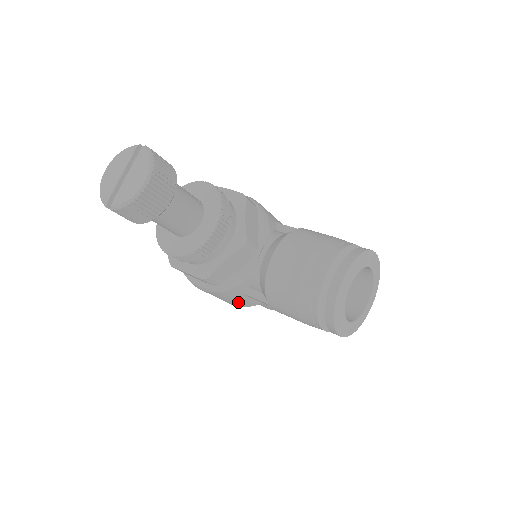
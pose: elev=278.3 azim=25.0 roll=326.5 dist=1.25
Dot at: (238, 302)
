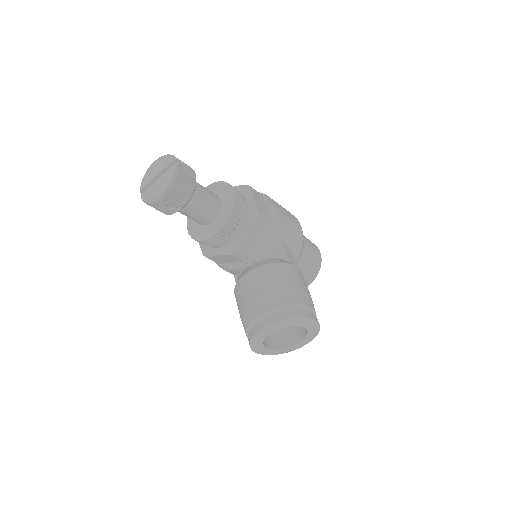
Dot at: occluded
